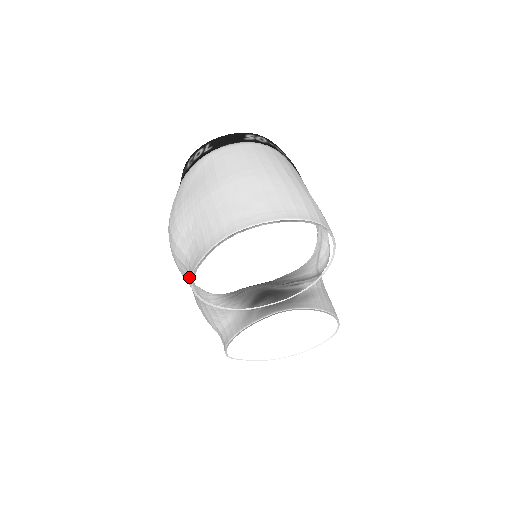
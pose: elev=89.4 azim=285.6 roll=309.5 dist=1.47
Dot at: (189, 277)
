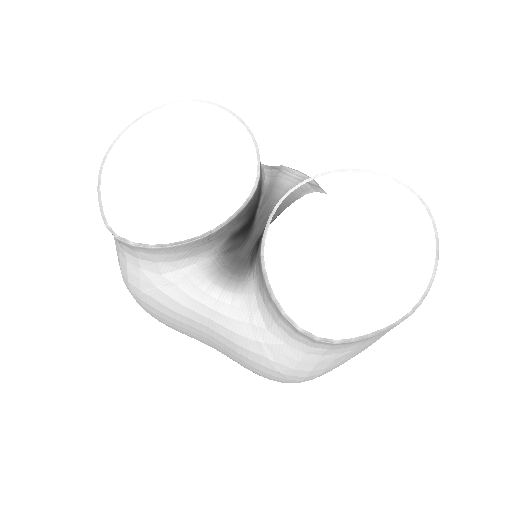
Dot at: (138, 265)
